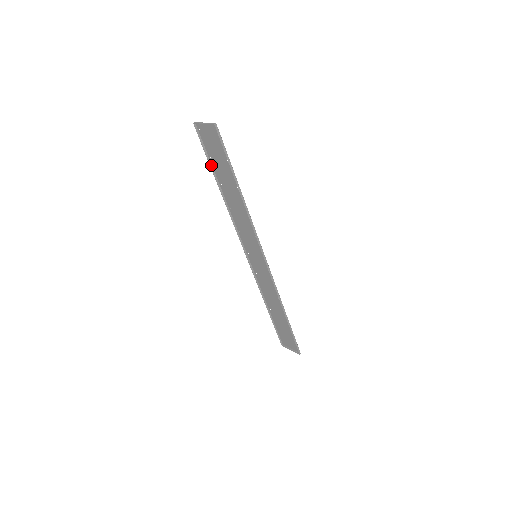
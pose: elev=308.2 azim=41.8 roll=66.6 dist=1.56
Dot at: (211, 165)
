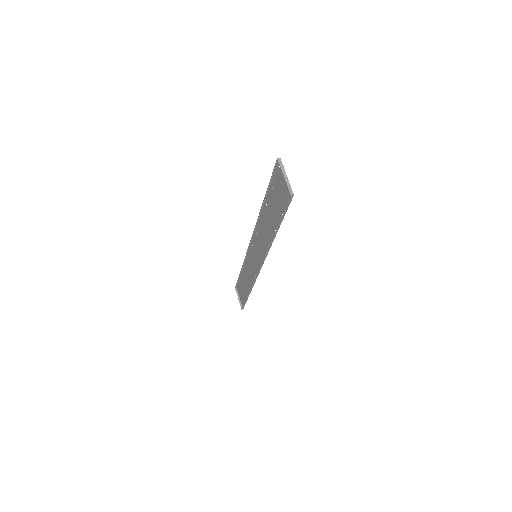
Dot at: (269, 188)
